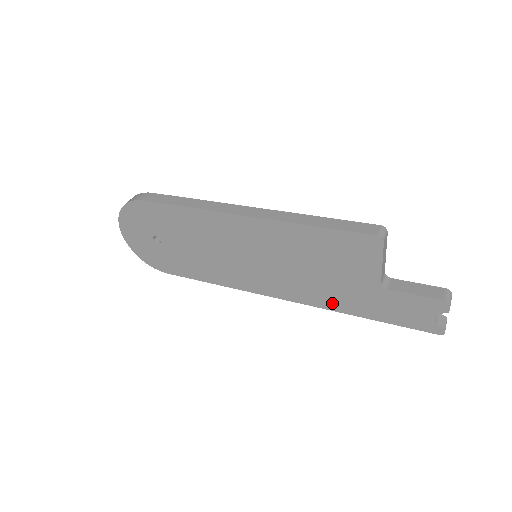
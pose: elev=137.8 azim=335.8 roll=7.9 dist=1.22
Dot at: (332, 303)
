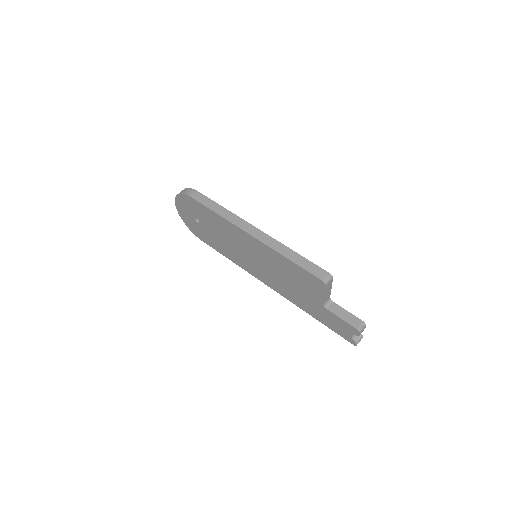
Dot at: (296, 301)
